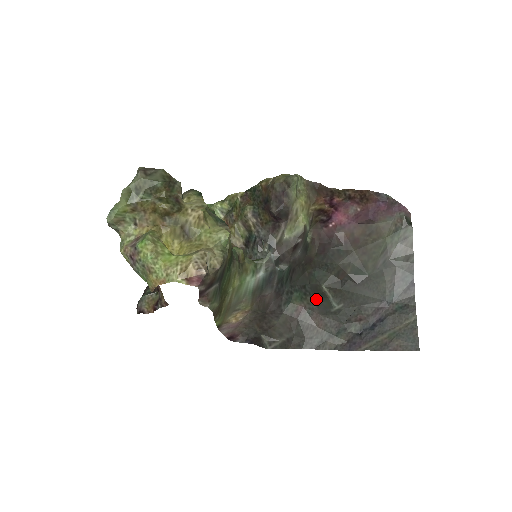
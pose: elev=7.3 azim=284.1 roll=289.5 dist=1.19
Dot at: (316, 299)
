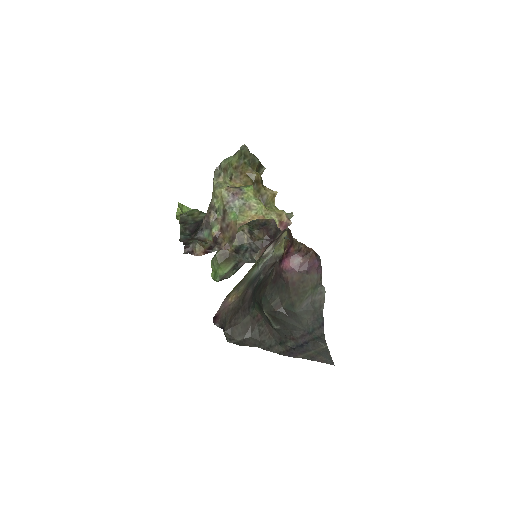
Dot at: (265, 315)
